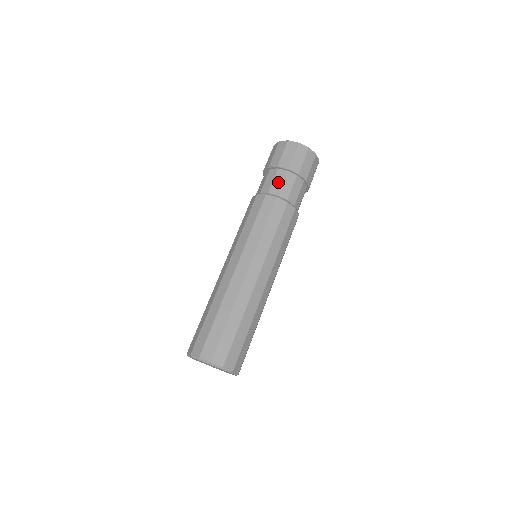
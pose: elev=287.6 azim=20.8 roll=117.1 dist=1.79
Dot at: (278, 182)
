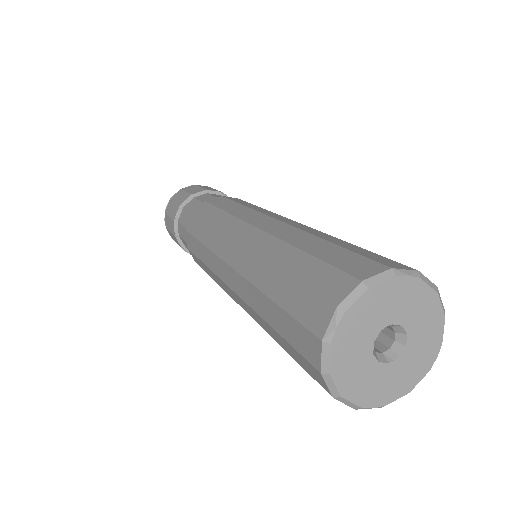
Dot at: (194, 205)
